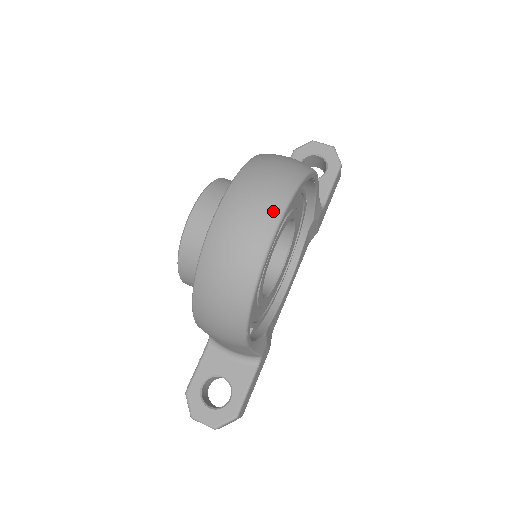
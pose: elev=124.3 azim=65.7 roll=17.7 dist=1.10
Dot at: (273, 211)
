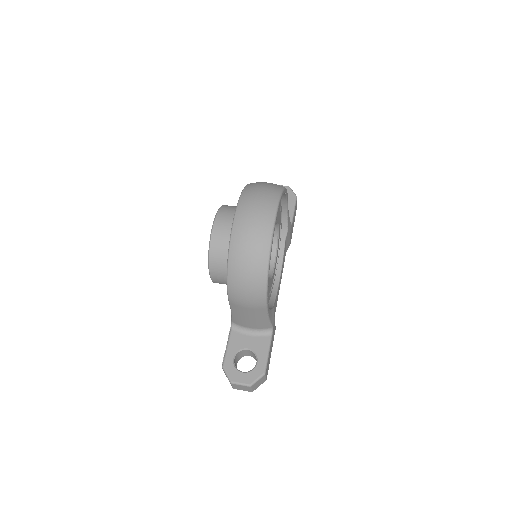
Dot at: (271, 206)
